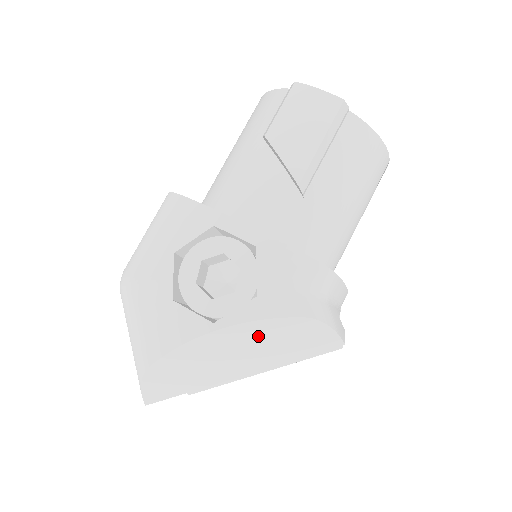
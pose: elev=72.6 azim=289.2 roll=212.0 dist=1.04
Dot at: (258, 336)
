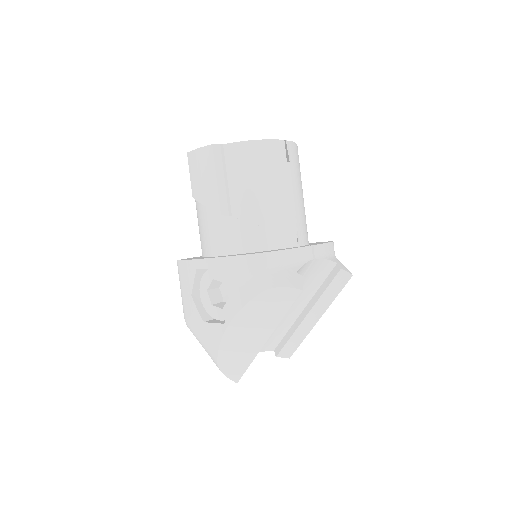
Dot at: (250, 316)
